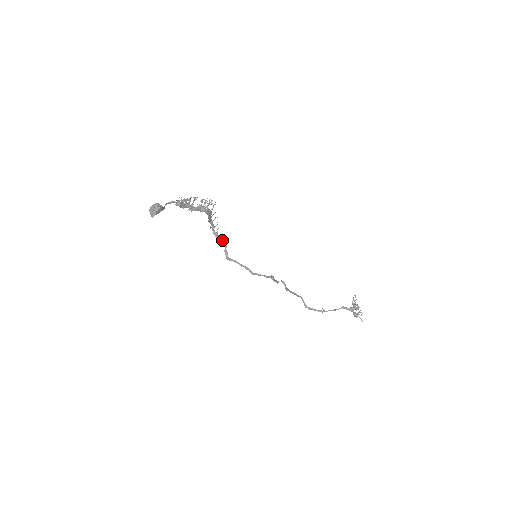
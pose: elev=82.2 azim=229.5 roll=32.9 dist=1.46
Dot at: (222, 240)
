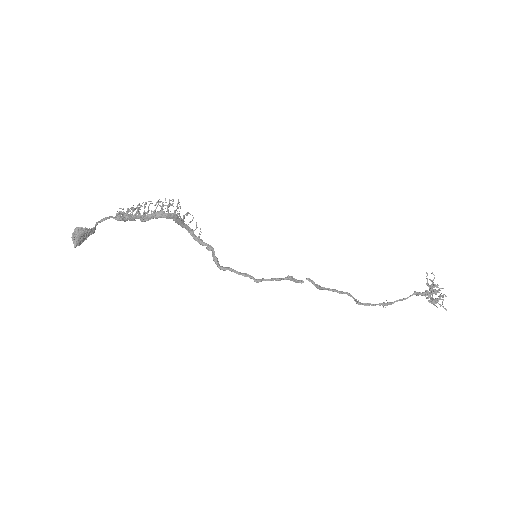
Dot at: (207, 246)
